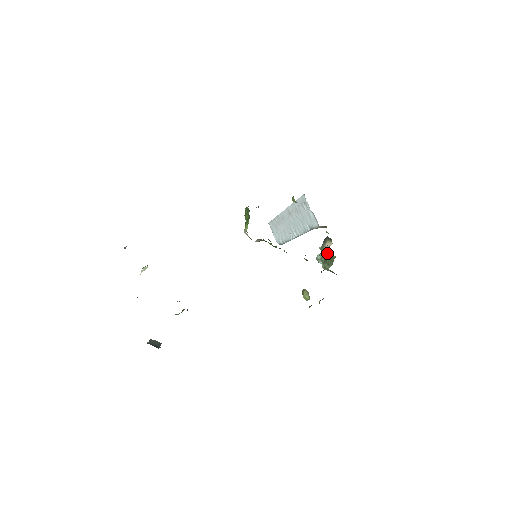
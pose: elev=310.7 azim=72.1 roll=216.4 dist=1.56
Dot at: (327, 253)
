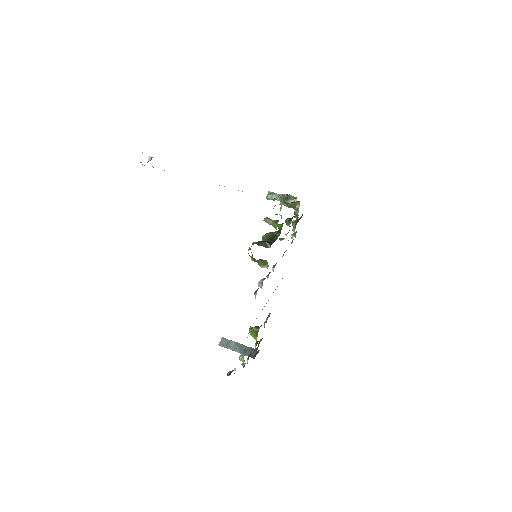
Dot at: (290, 203)
